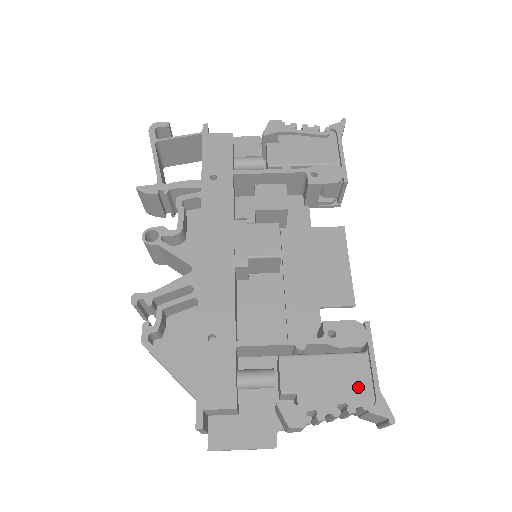
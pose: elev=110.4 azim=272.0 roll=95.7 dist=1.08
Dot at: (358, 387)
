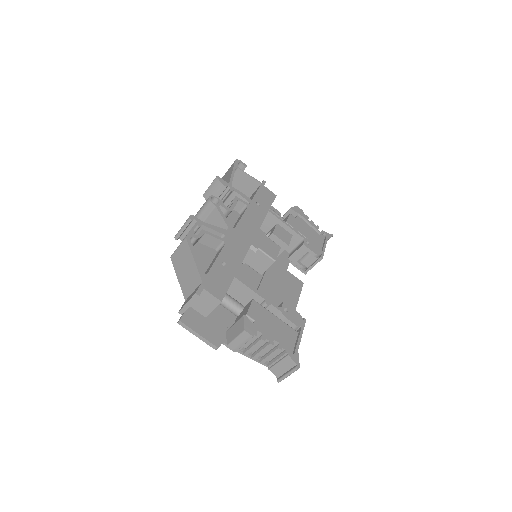
Dot at: (287, 342)
